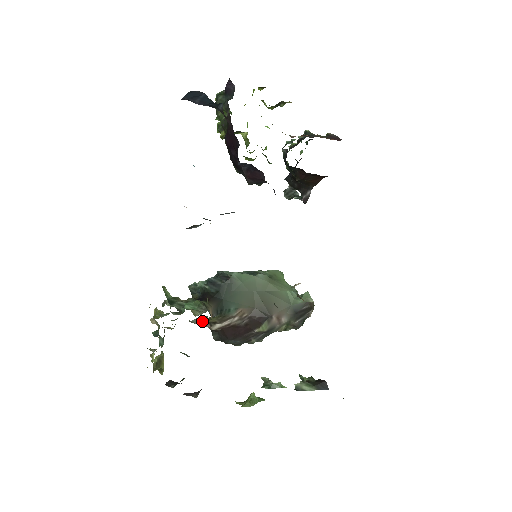
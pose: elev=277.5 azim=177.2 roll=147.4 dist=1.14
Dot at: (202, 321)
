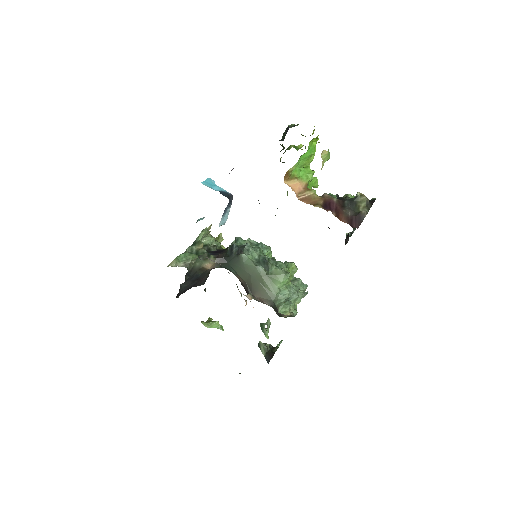
Dot at: occluded
